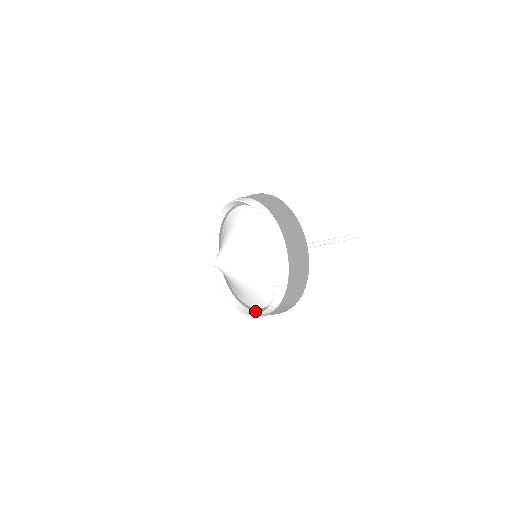
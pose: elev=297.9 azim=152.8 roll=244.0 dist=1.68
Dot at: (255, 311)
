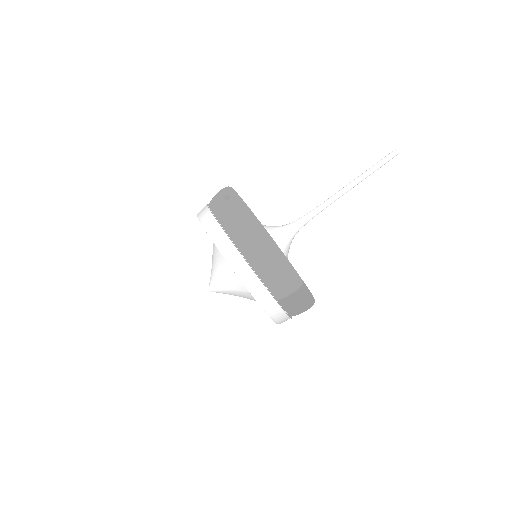
Dot at: occluded
